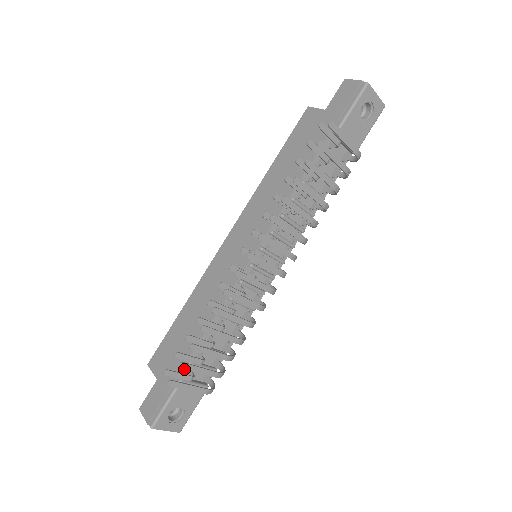
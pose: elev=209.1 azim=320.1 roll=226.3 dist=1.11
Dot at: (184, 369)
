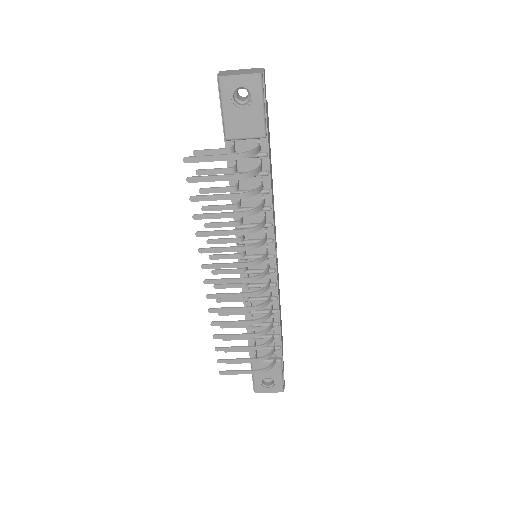
Dot at: (251, 353)
